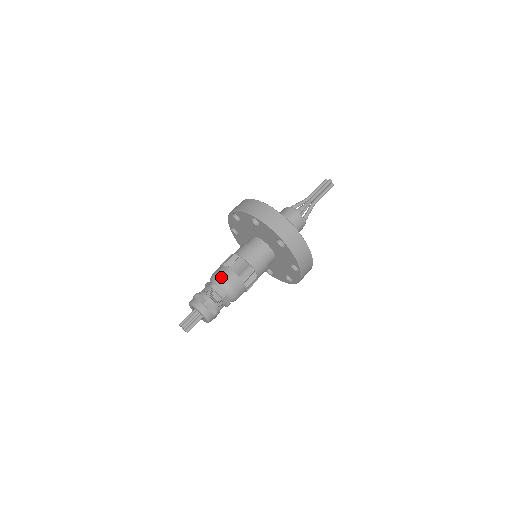
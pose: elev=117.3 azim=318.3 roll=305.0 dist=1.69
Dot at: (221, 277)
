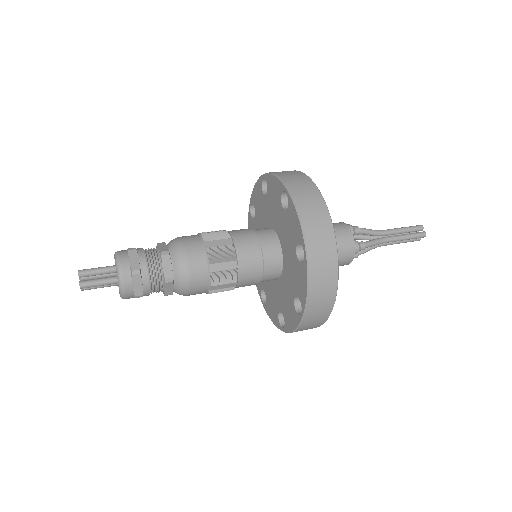
Dot at: occluded
